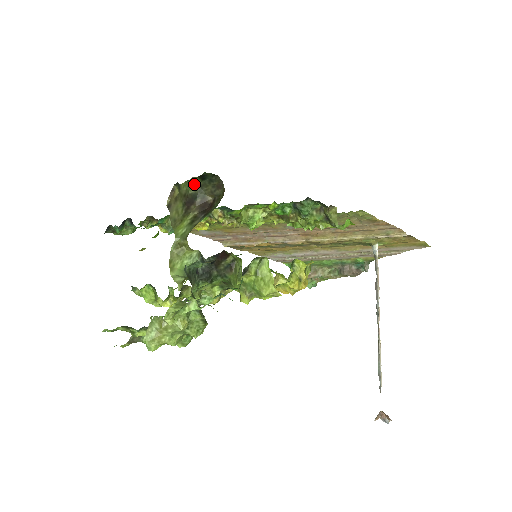
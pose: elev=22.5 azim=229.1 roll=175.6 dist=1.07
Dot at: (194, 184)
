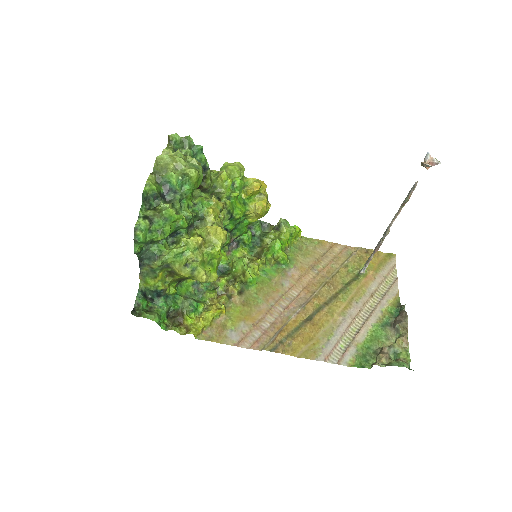
Dot at: occluded
